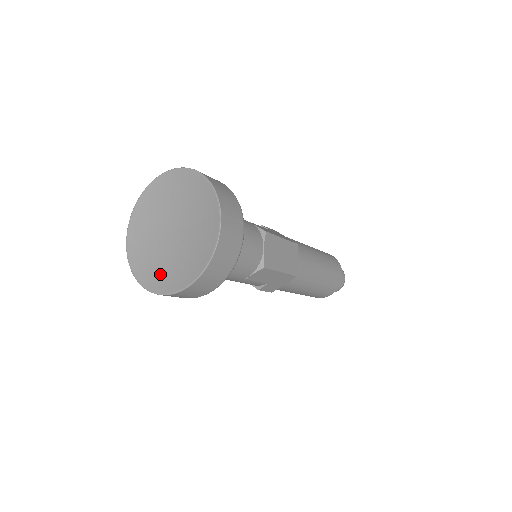
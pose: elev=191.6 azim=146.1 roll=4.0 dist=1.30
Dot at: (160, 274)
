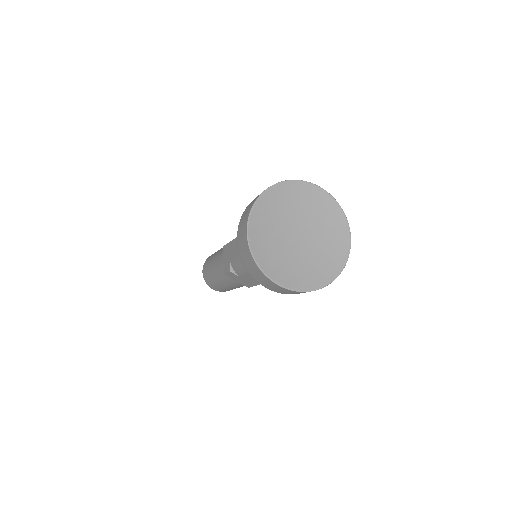
Dot at: (265, 246)
